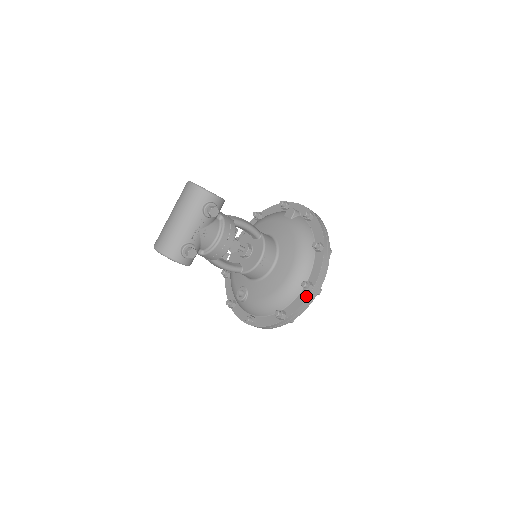
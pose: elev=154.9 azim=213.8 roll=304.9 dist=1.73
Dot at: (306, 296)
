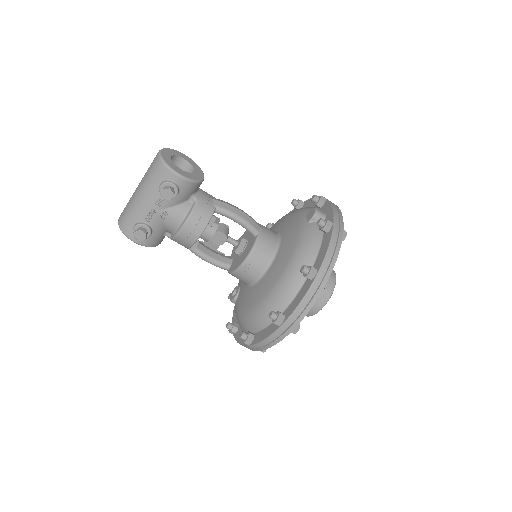
Dot at: (273, 330)
